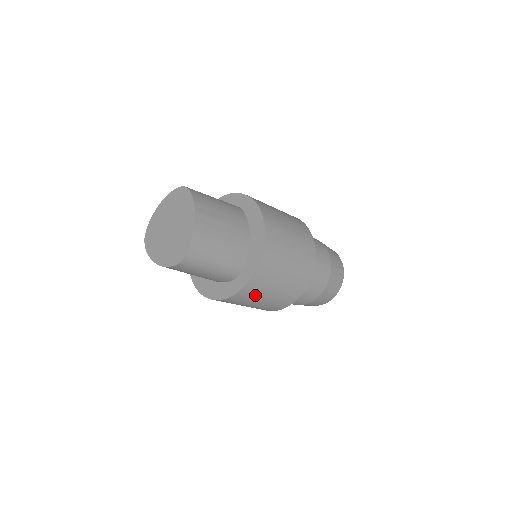
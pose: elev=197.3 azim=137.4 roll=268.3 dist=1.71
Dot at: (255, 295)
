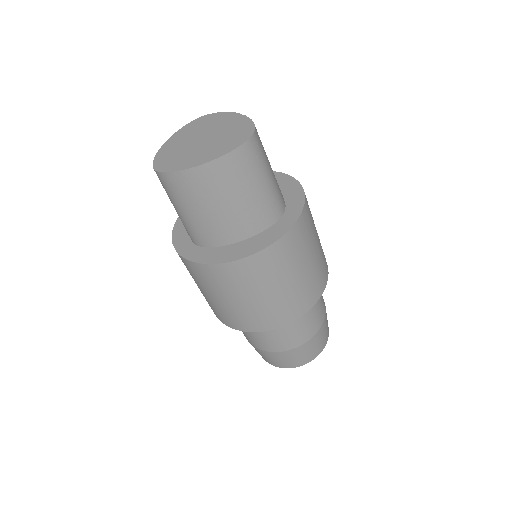
Dot at: (304, 244)
